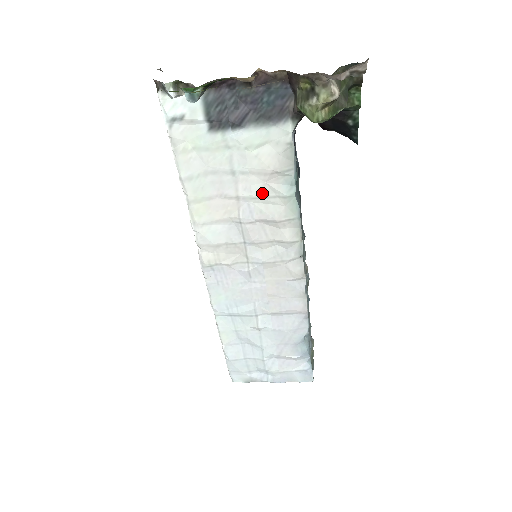
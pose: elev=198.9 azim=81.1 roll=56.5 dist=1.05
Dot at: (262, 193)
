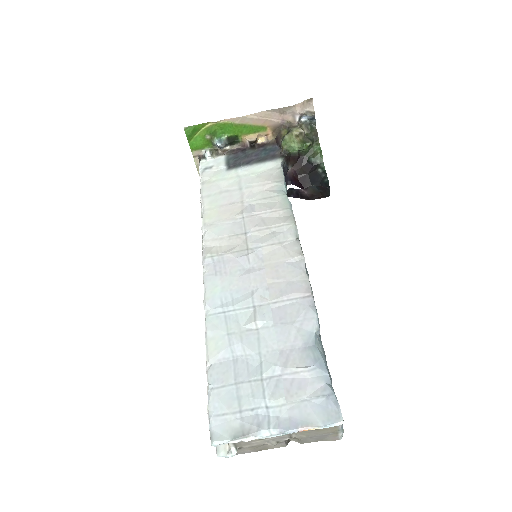
Dot at: (261, 196)
